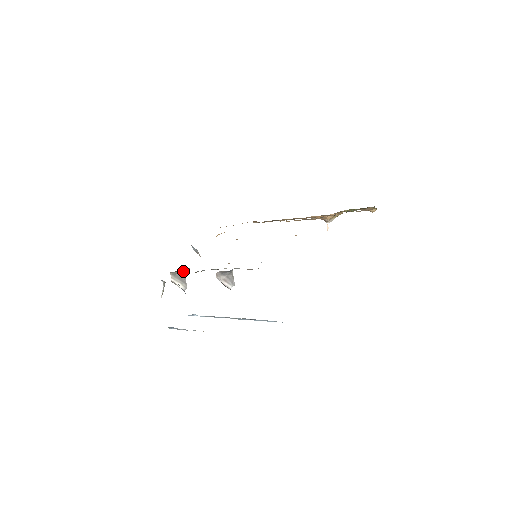
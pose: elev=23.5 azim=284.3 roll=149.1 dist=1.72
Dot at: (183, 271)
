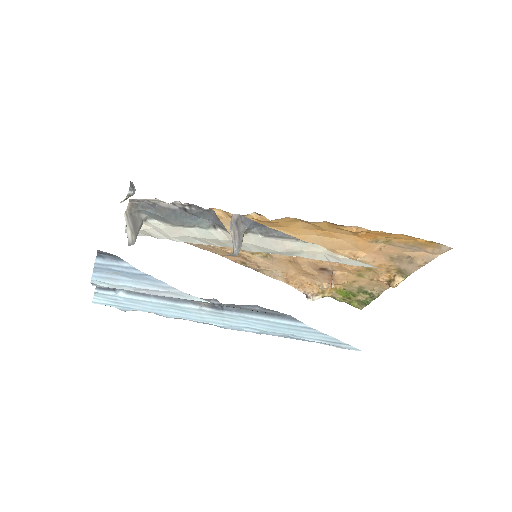
Dot at: (143, 219)
